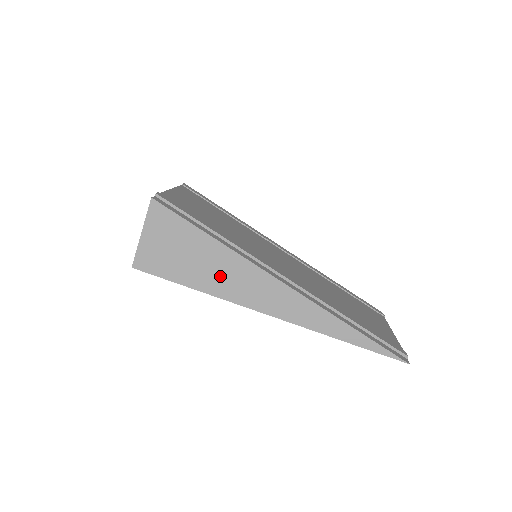
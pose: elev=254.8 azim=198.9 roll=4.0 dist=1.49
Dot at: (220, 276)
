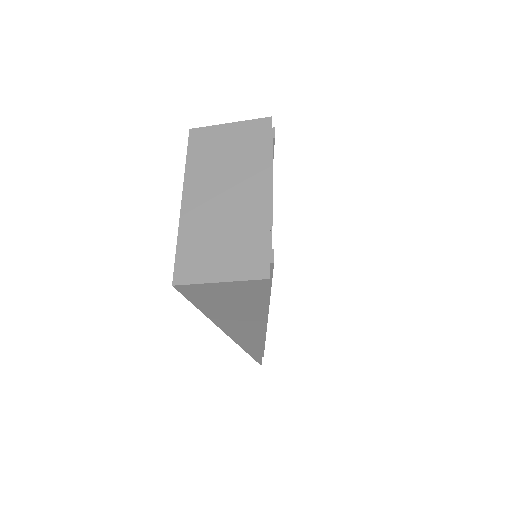
Dot at: (233, 318)
